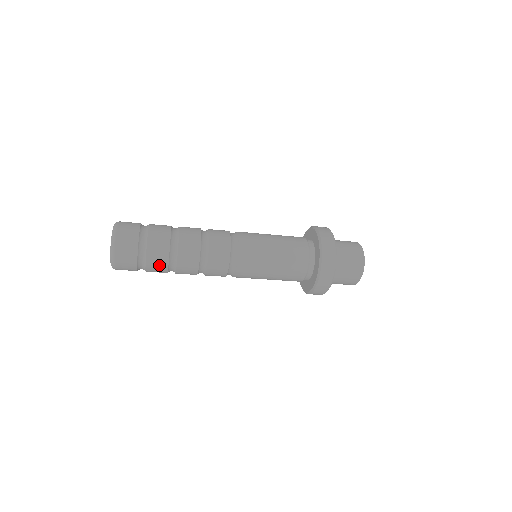
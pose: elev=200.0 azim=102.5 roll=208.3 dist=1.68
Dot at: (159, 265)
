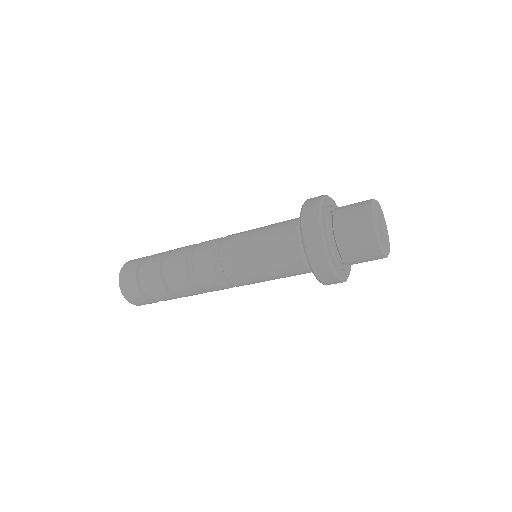
Dot at: (154, 280)
